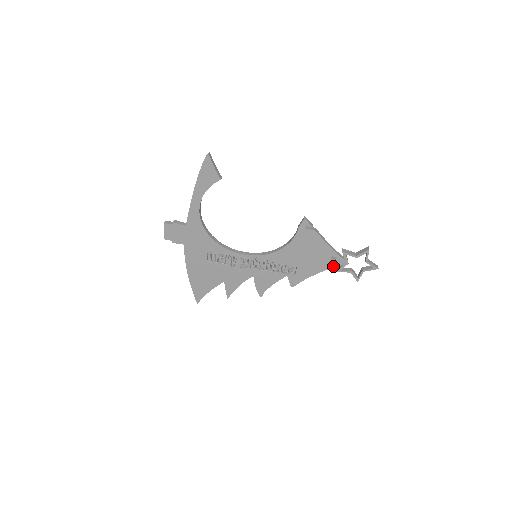
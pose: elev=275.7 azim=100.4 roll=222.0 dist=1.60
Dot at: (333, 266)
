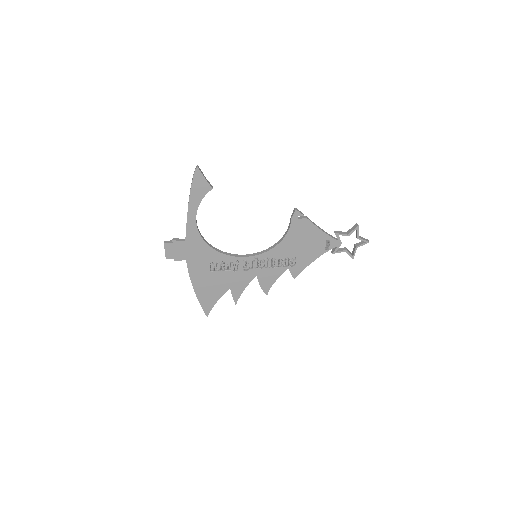
Dot at: (329, 249)
